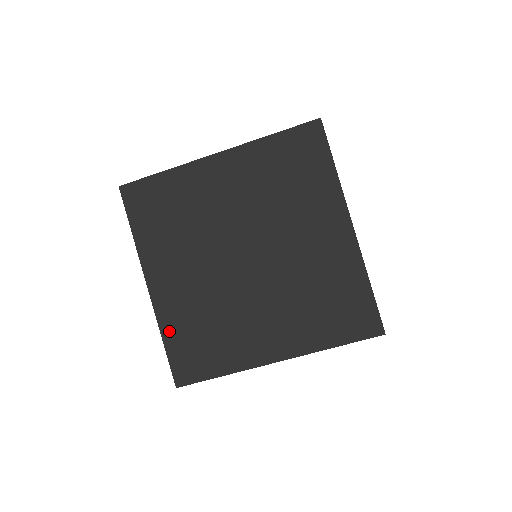
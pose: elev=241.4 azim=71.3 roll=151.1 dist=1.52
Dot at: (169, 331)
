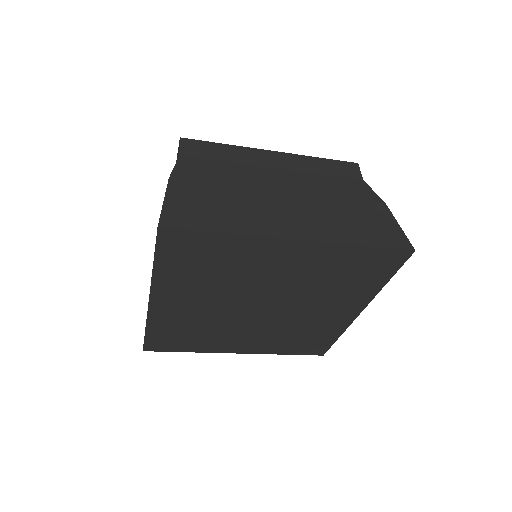
Dot at: (155, 327)
